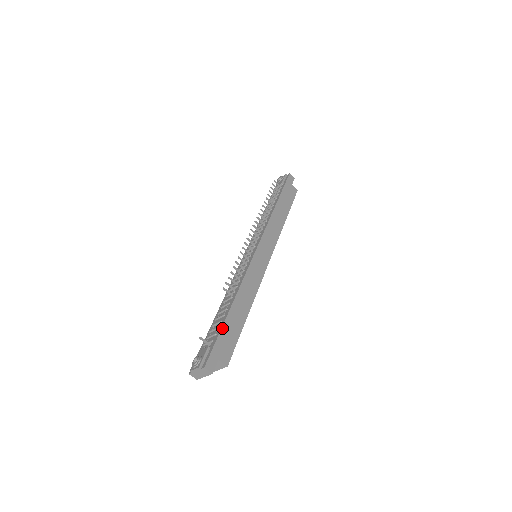
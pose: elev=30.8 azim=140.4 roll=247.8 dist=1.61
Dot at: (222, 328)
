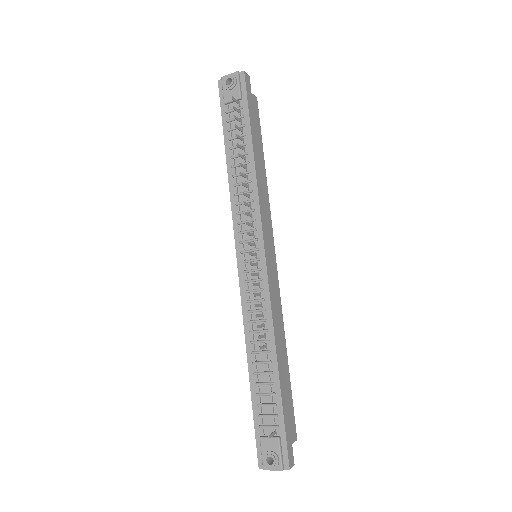
Dot at: (283, 407)
